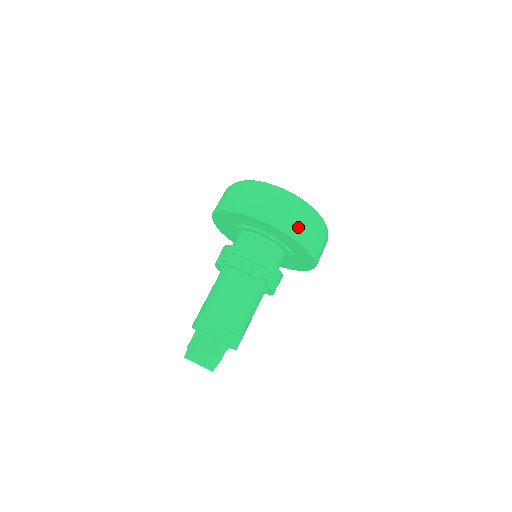
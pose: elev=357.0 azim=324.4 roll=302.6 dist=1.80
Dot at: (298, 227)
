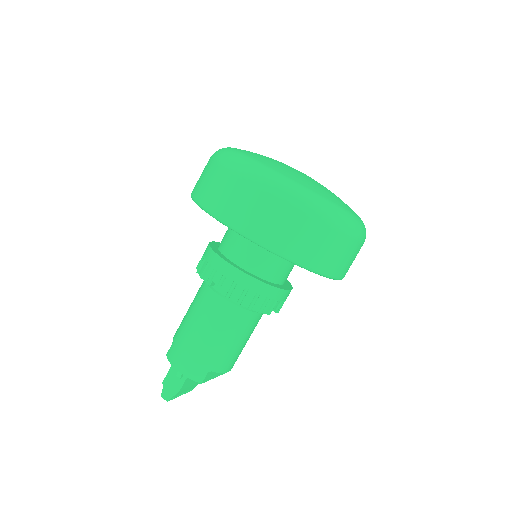
Dot at: (344, 265)
